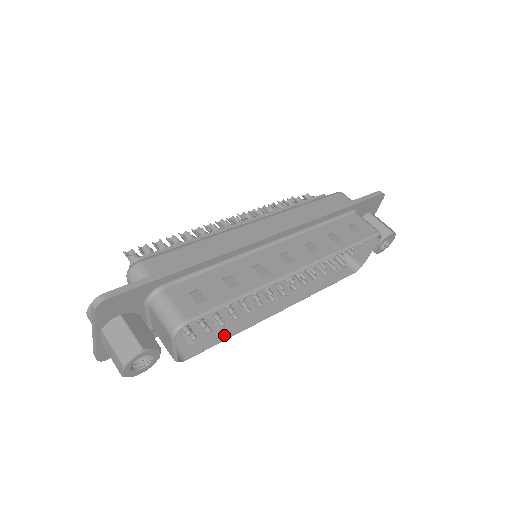
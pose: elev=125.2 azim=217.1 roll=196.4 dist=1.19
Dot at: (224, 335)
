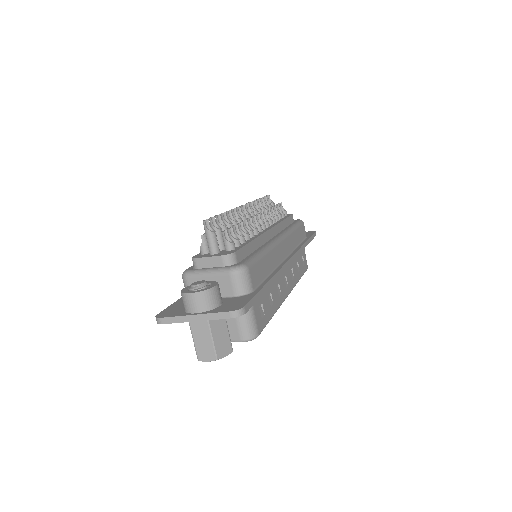
Dot at: occluded
